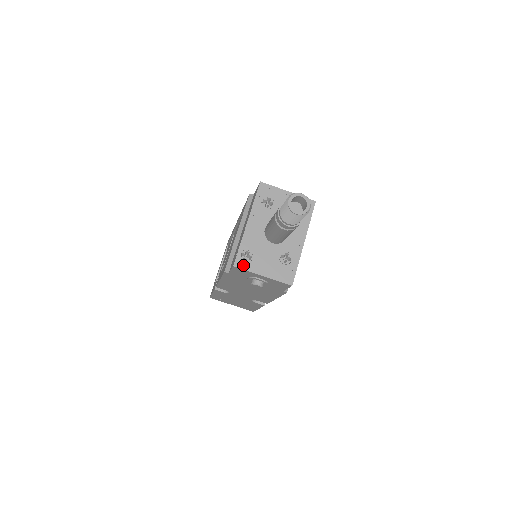
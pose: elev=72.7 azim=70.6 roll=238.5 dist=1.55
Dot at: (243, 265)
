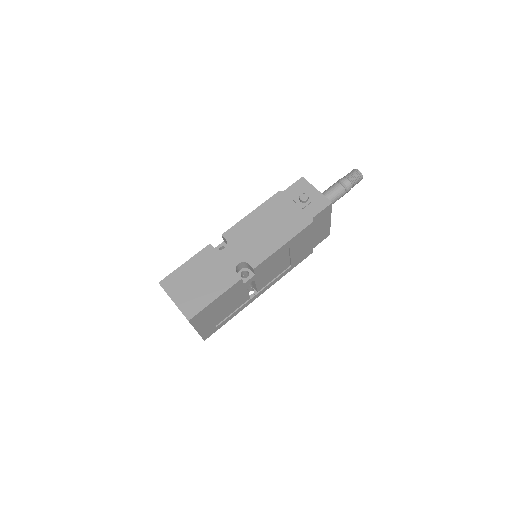
Dot at: (307, 182)
